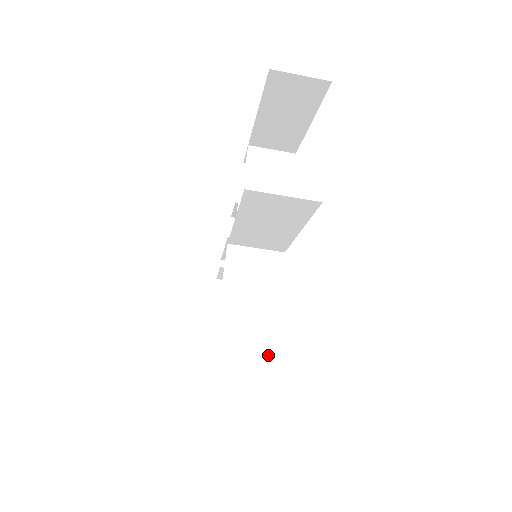
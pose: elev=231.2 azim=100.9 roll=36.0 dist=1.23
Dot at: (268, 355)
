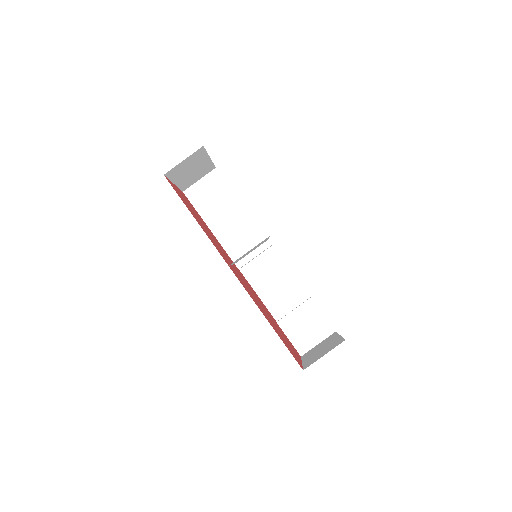
Dot at: occluded
